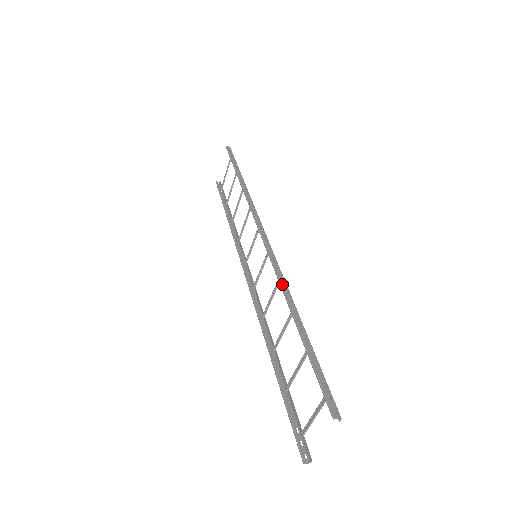
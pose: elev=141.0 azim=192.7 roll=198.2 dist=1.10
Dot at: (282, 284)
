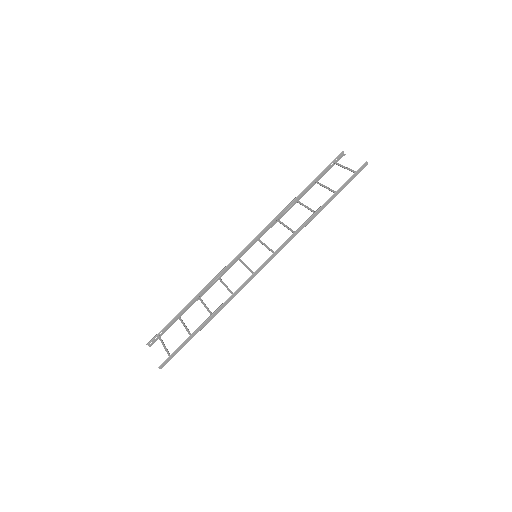
Dot at: (226, 302)
